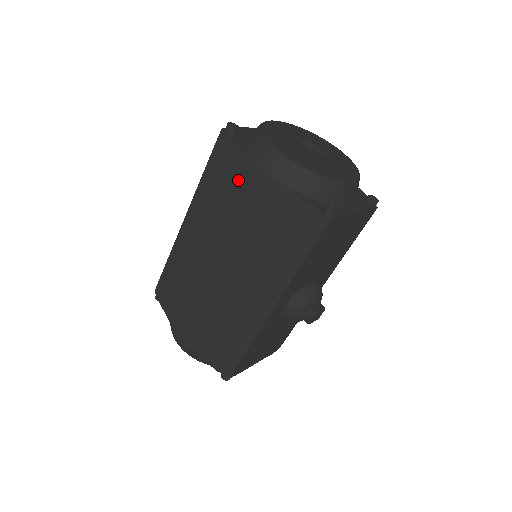
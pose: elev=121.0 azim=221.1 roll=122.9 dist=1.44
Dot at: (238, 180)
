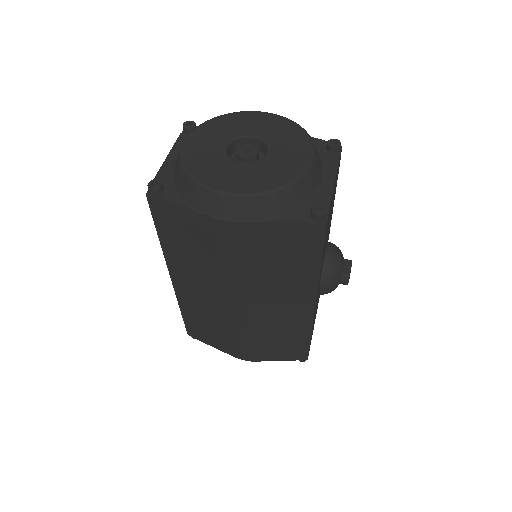
Dot at: (206, 236)
